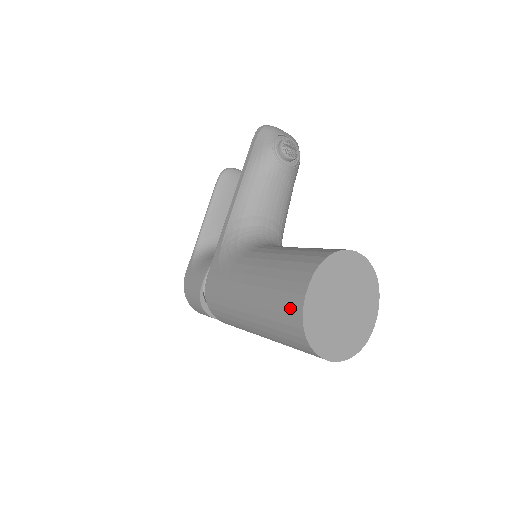
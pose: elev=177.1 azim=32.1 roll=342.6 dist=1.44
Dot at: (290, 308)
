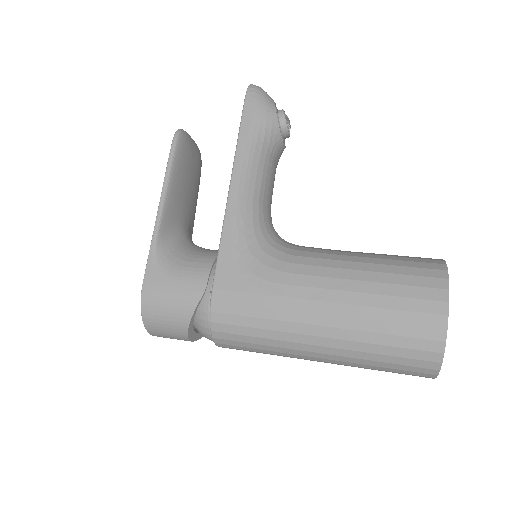
Dot at: (422, 330)
